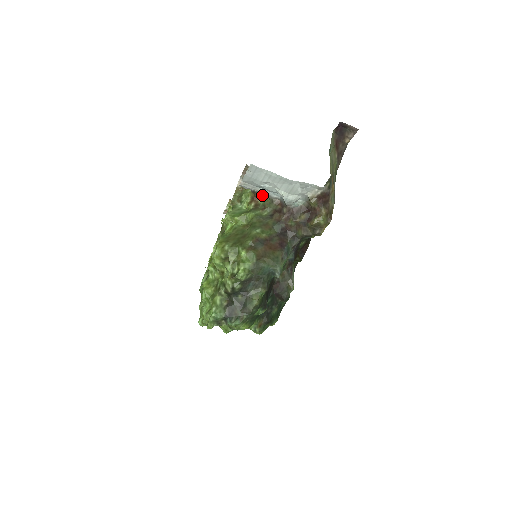
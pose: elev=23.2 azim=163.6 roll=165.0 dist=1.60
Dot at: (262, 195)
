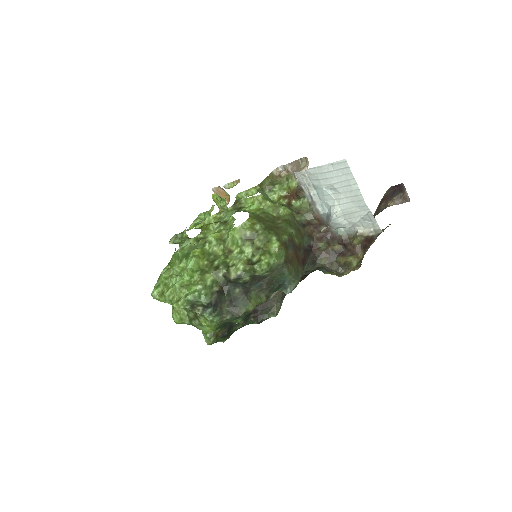
Dot at: (304, 198)
